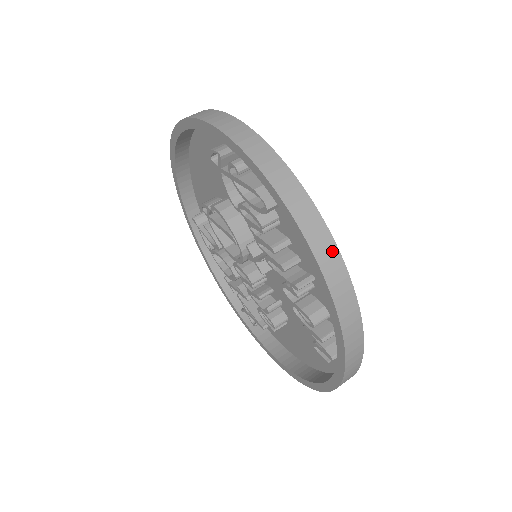
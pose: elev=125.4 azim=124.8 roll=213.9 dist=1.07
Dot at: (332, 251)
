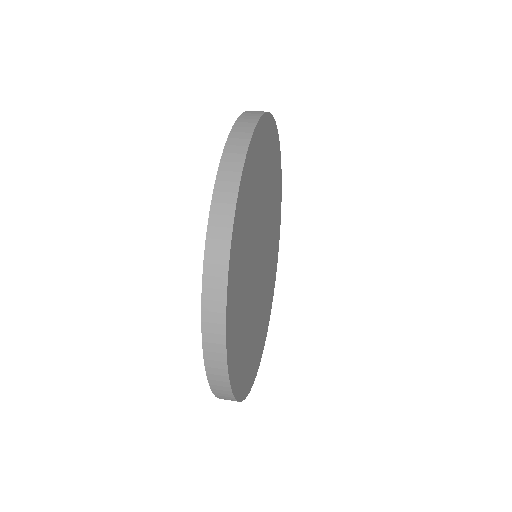
Dot at: (254, 118)
